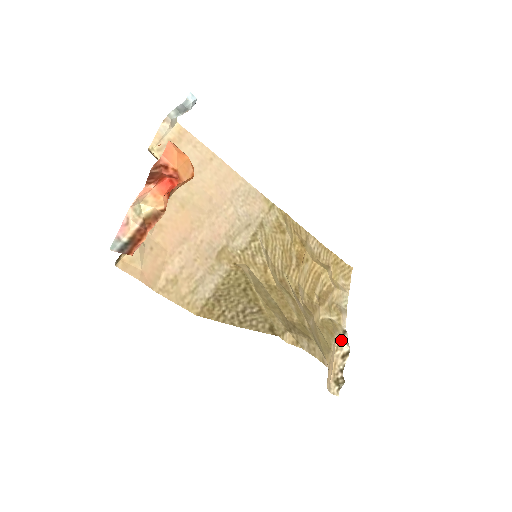
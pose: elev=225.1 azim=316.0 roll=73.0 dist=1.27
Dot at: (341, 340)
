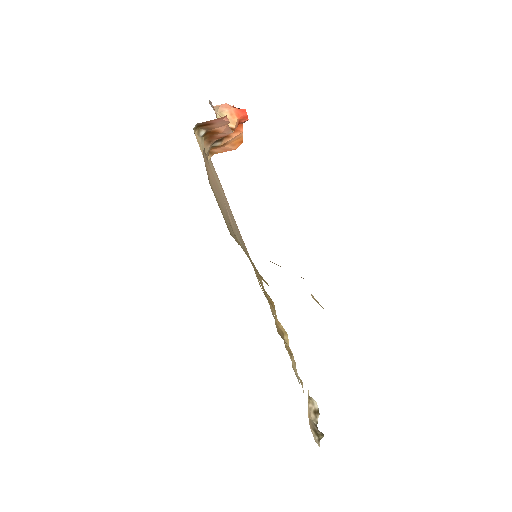
Dot at: (310, 397)
